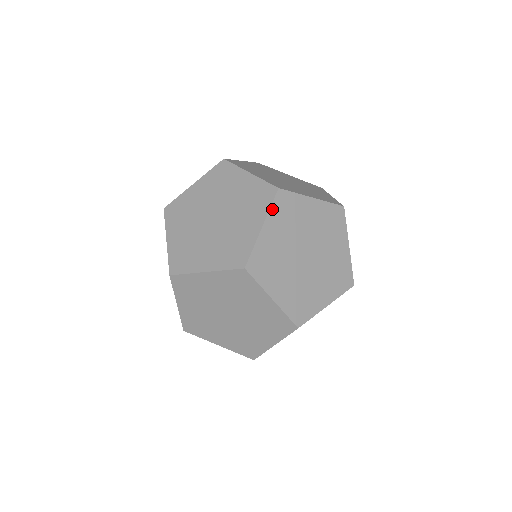
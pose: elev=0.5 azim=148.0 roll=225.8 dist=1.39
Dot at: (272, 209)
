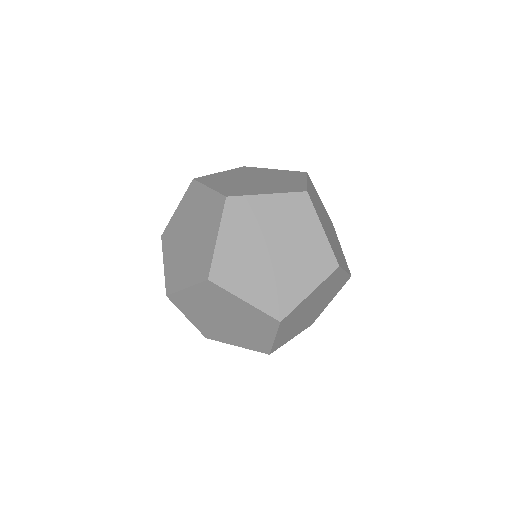
Dot at: (326, 211)
